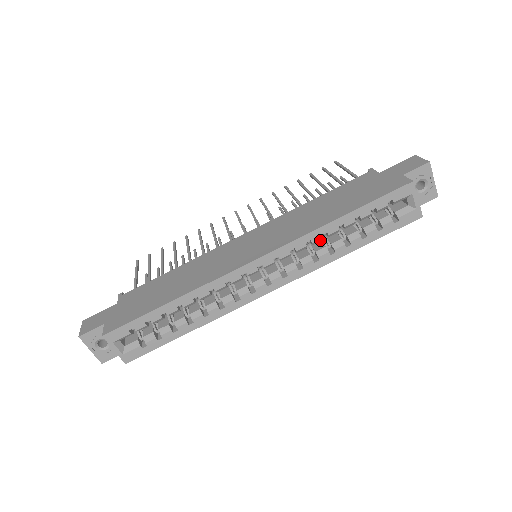
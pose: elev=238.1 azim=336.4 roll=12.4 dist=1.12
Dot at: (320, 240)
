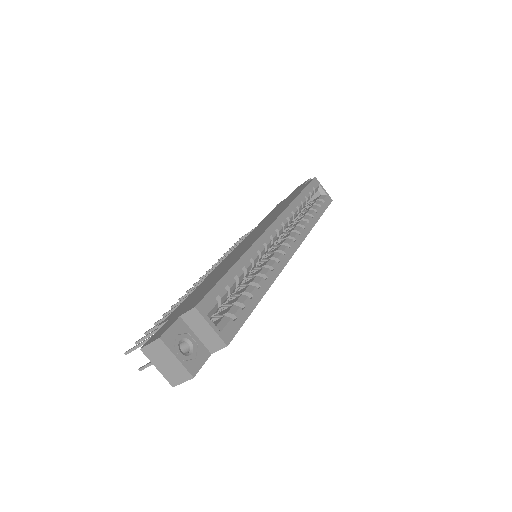
Dot at: (296, 214)
